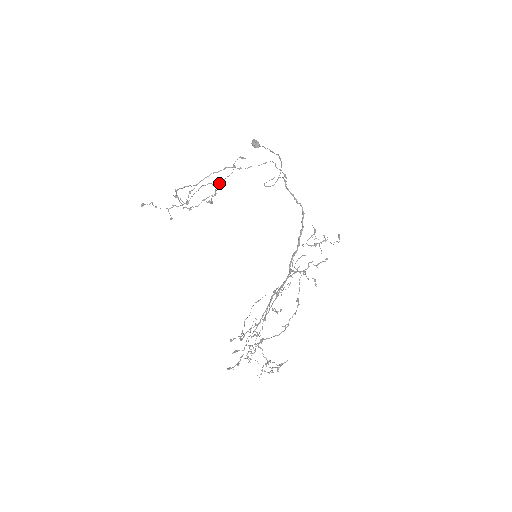
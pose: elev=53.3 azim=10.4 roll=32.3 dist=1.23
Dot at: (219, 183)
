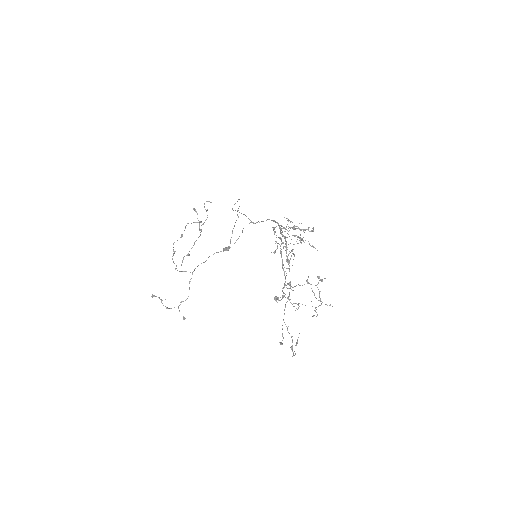
Dot at: occluded
